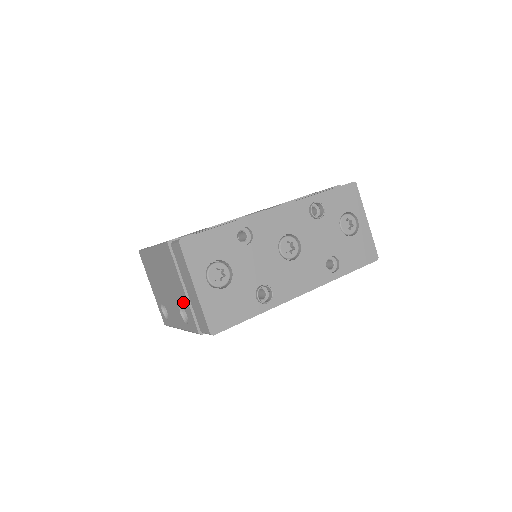
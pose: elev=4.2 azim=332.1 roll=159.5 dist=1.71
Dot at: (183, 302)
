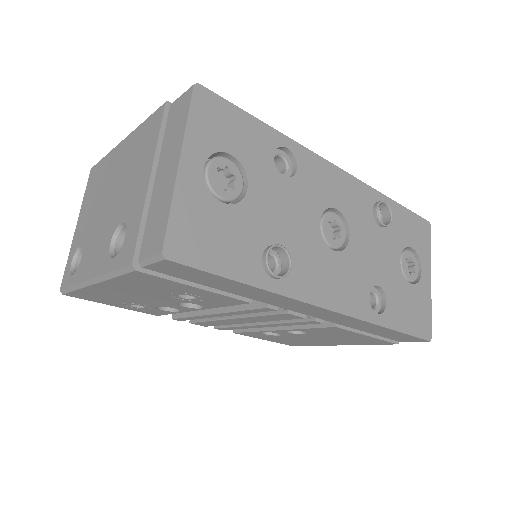
Dot at: (132, 210)
